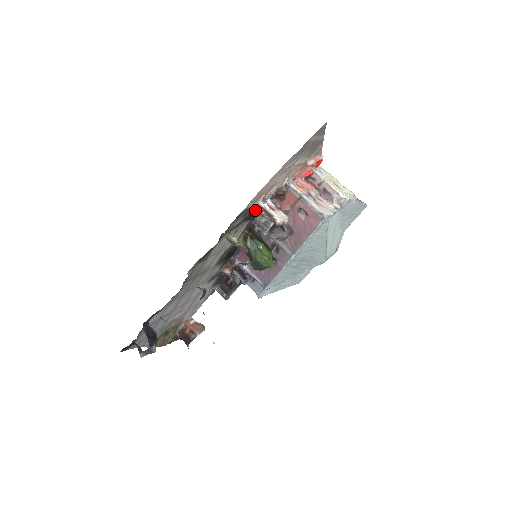
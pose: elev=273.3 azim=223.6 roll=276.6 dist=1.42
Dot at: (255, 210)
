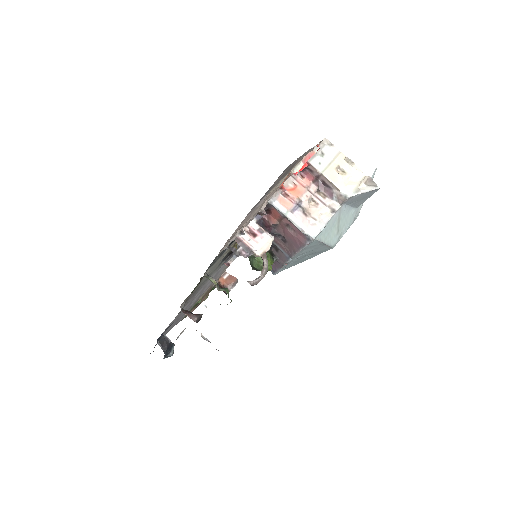
Dot at: occluded
